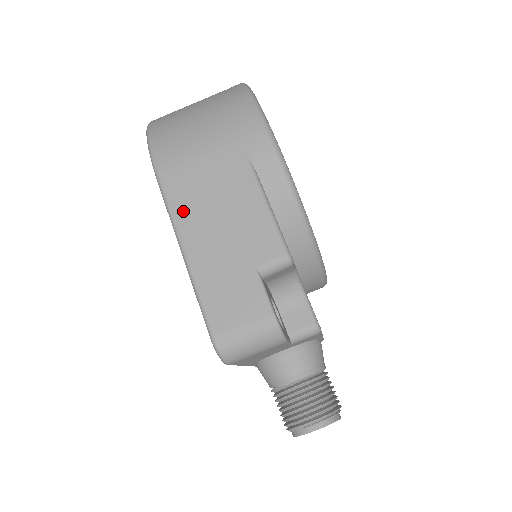
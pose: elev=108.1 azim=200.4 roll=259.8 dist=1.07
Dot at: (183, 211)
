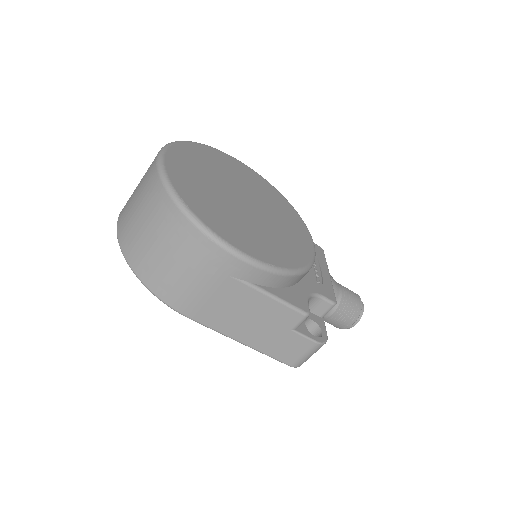
Dot at: (223, 327)
